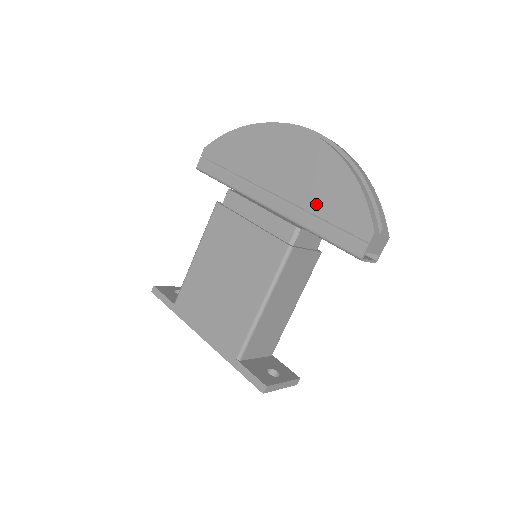
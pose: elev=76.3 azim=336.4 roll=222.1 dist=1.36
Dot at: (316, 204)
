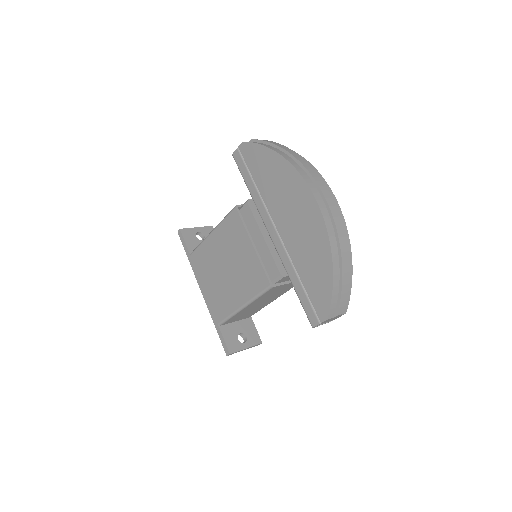
Dot at: (301, 266)
